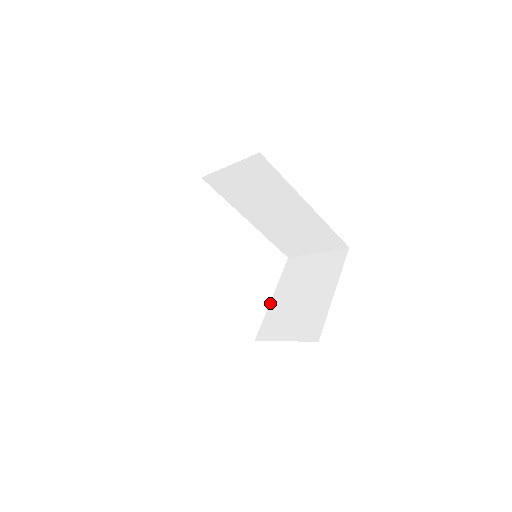
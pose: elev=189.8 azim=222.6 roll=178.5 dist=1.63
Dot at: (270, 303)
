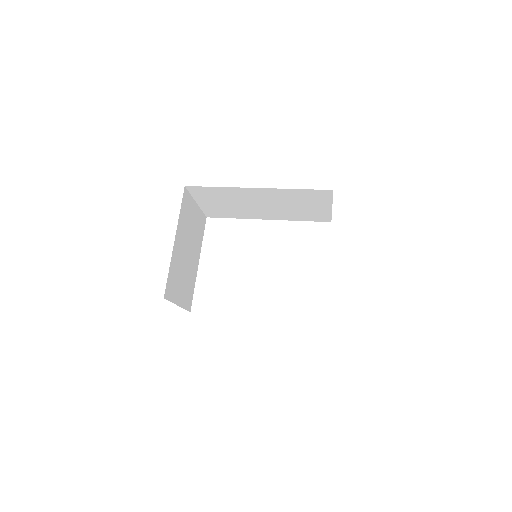
Dot at: occluded
